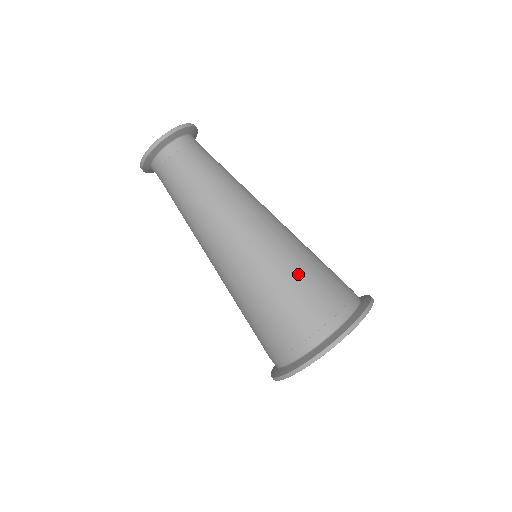
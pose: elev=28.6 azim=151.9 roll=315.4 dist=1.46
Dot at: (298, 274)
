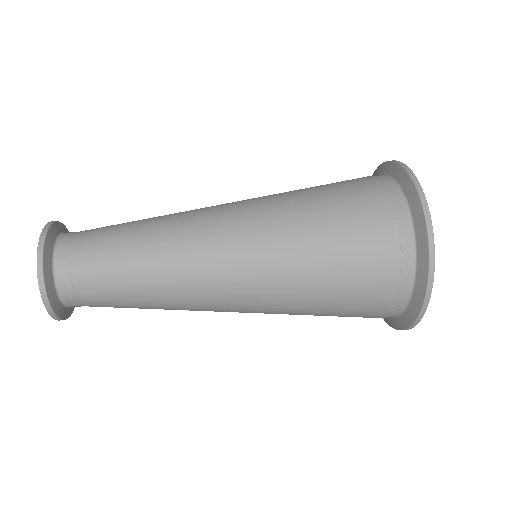
Dot at: (323, 268)
